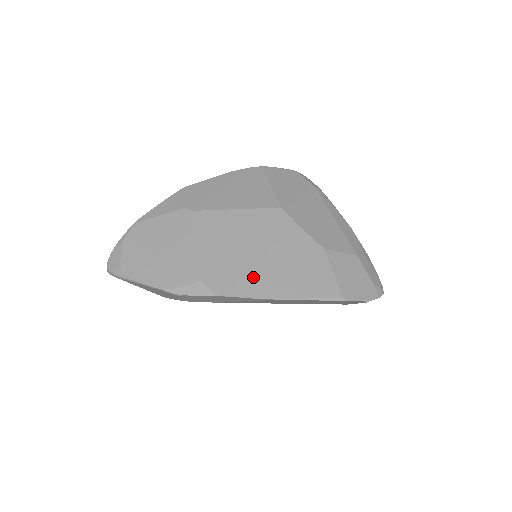
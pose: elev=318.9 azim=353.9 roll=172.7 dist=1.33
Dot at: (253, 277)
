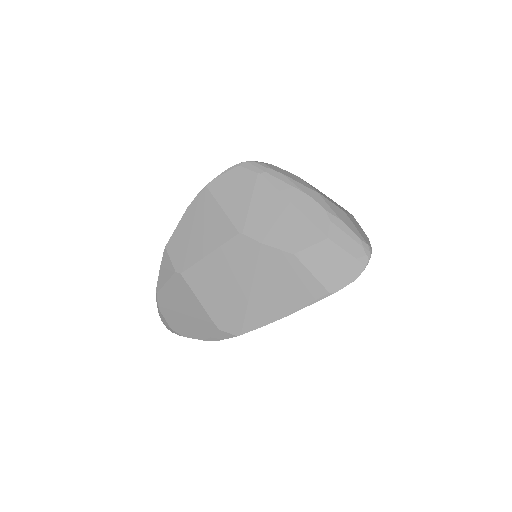
Dot at: (252, 310)
